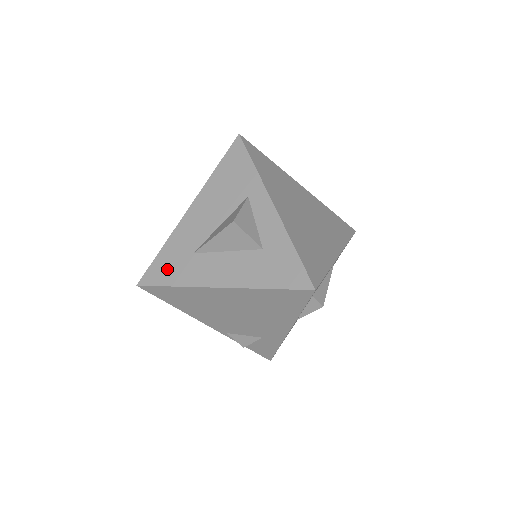
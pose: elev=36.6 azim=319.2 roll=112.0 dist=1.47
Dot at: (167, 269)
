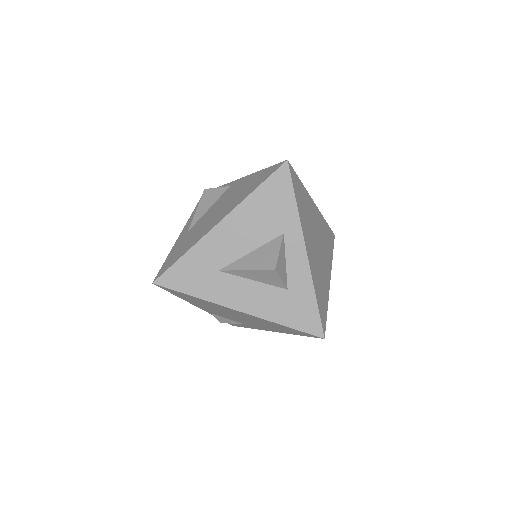
Dot at: (189, 277)
